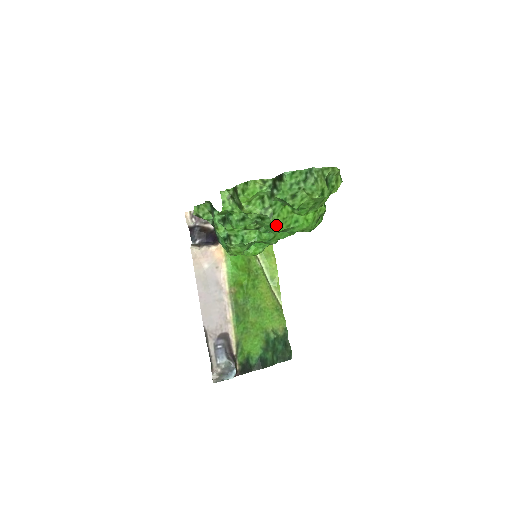
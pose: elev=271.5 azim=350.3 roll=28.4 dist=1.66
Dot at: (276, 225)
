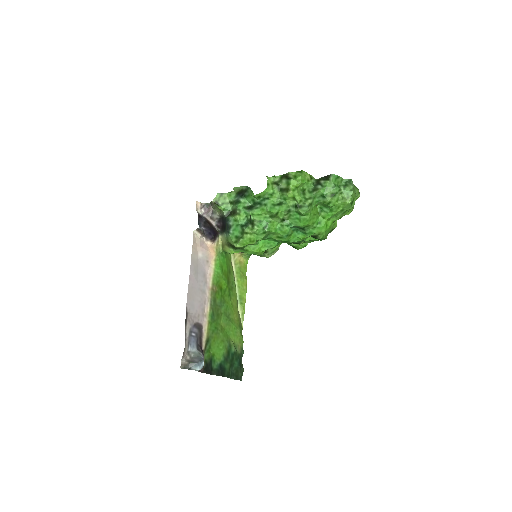
Dot at: (308, 216)
